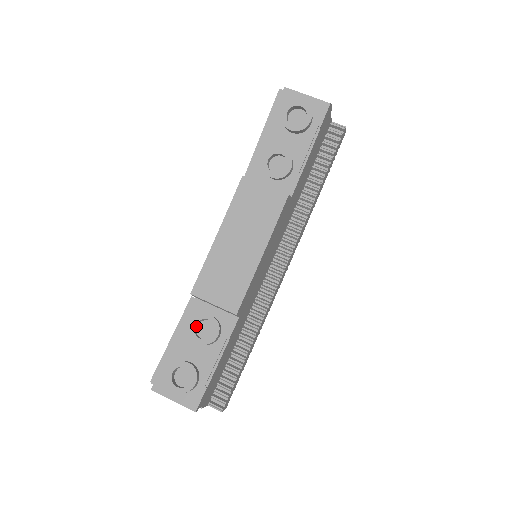
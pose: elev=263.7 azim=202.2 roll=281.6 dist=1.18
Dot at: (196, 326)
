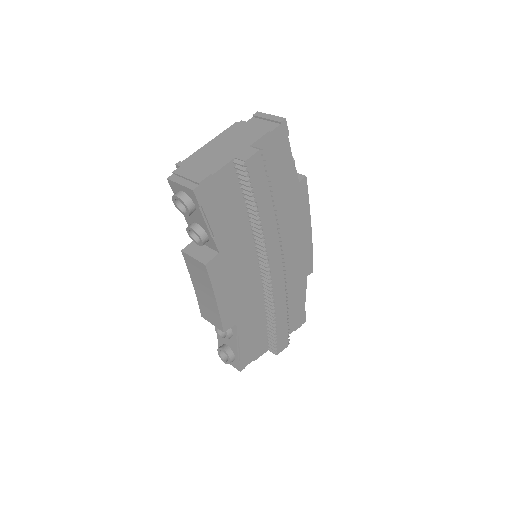
Dot at: occluded
